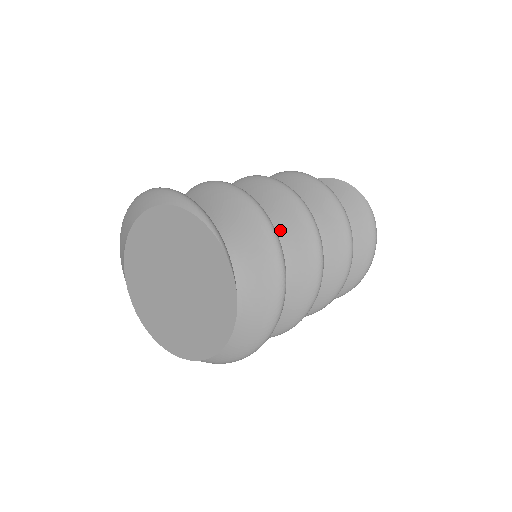
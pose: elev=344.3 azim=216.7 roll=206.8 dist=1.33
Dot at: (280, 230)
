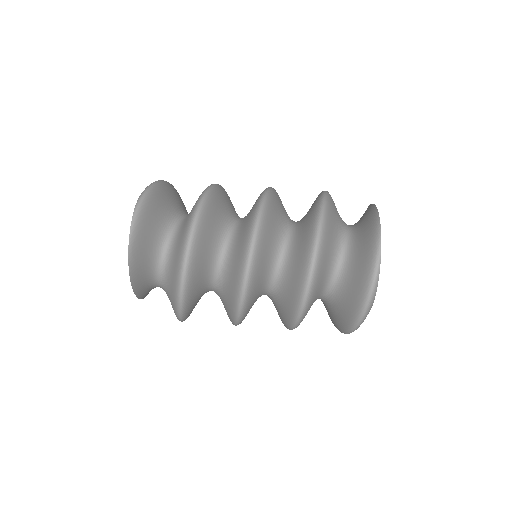
Dot at: (241, 229)
